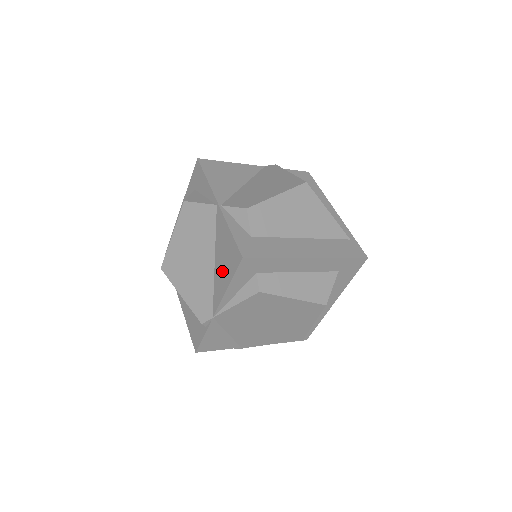
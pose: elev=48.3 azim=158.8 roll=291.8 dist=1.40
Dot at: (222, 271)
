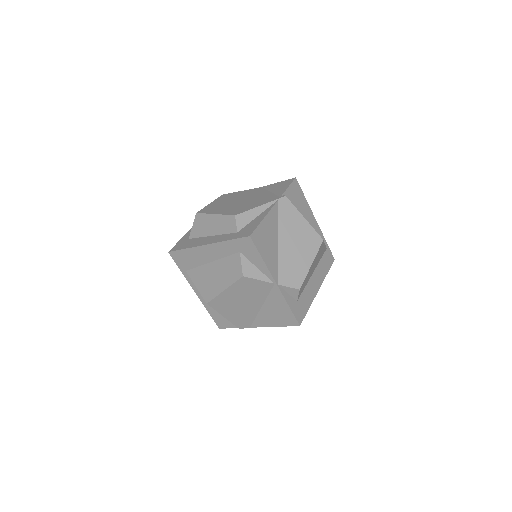
Dot at: (271, 317)
